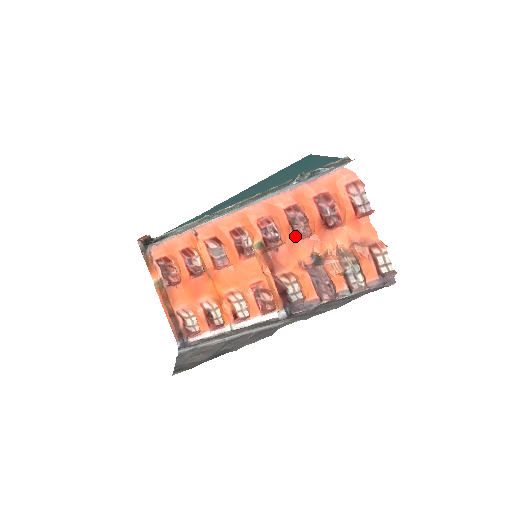
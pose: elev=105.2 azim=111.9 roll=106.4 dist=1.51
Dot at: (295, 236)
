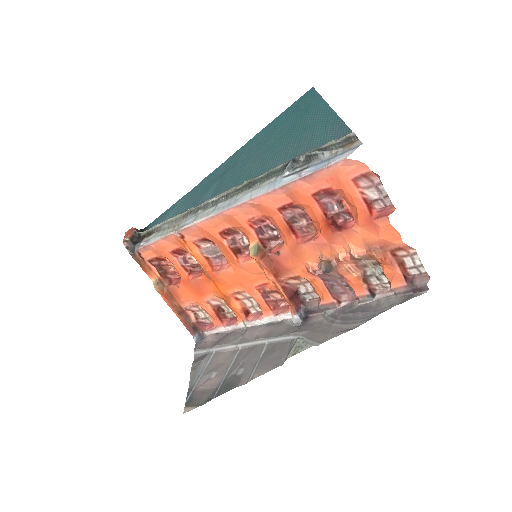
Dot at: (297, 238)
